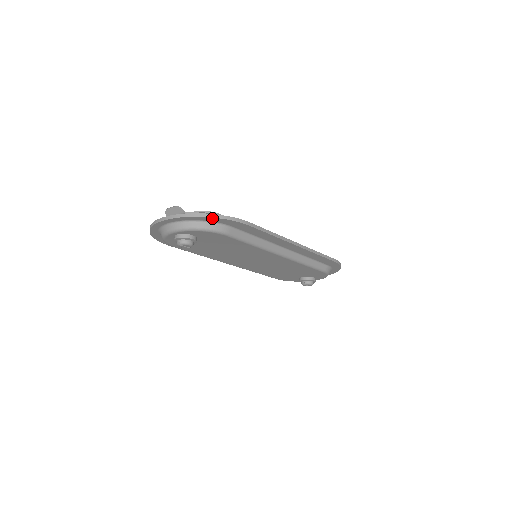
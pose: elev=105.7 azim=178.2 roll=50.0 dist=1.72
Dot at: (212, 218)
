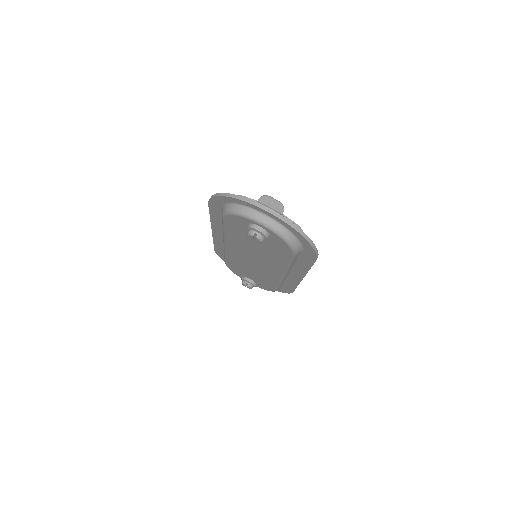
Dot at: (308, 243)
